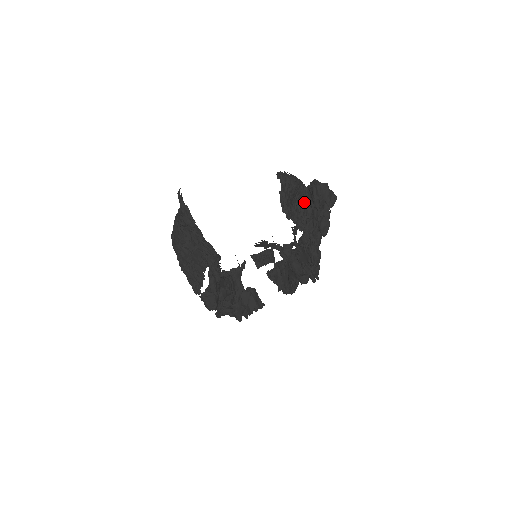
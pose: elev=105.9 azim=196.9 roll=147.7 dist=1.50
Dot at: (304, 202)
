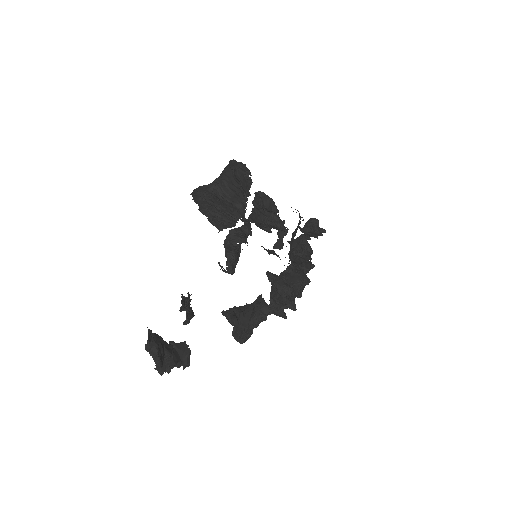
Dot at: (290, 247)
